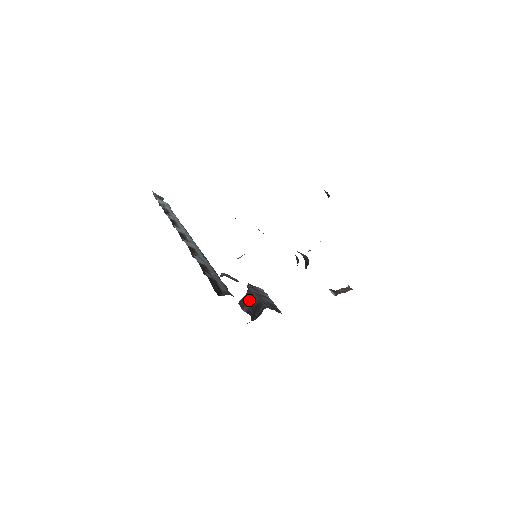
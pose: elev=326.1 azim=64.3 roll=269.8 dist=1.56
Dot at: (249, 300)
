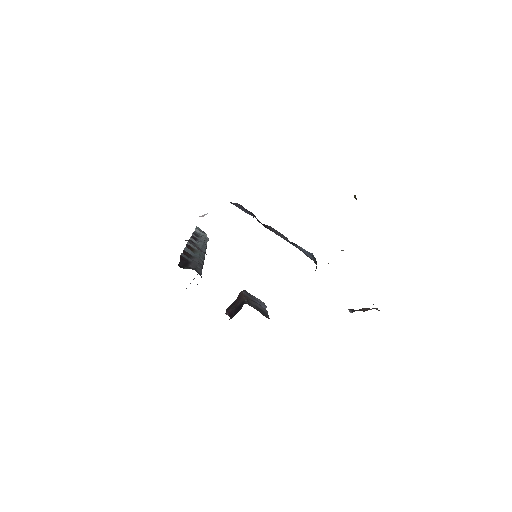
Dot at: (236, 303)
